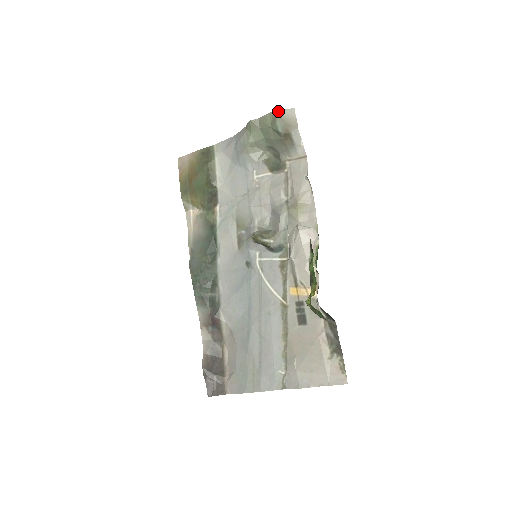
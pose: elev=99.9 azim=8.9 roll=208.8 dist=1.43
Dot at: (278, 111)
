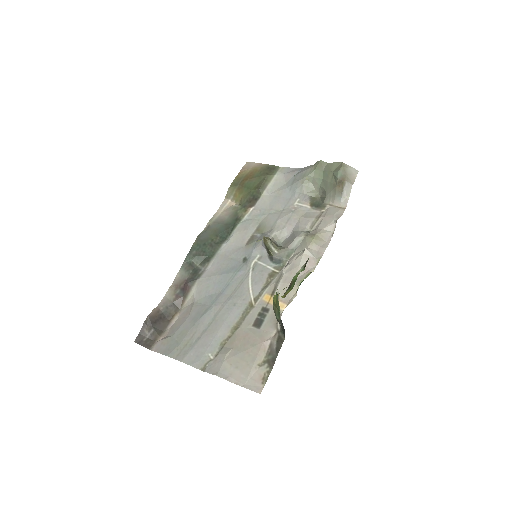
Dot at: (346, 165)
